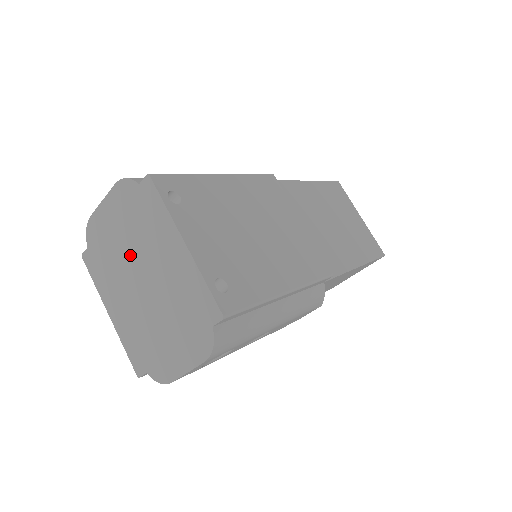
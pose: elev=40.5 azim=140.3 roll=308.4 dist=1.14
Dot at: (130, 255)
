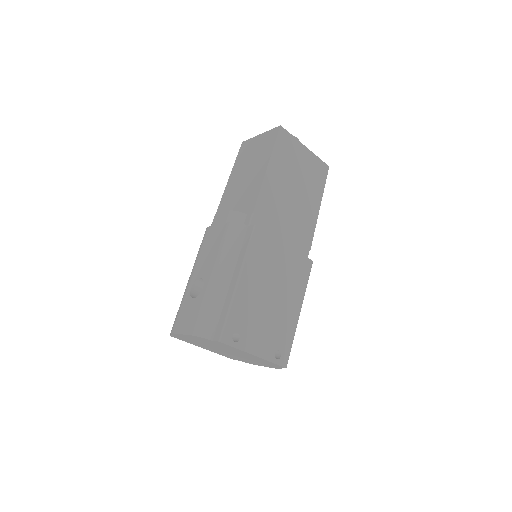
Dot at: (214, 347)
